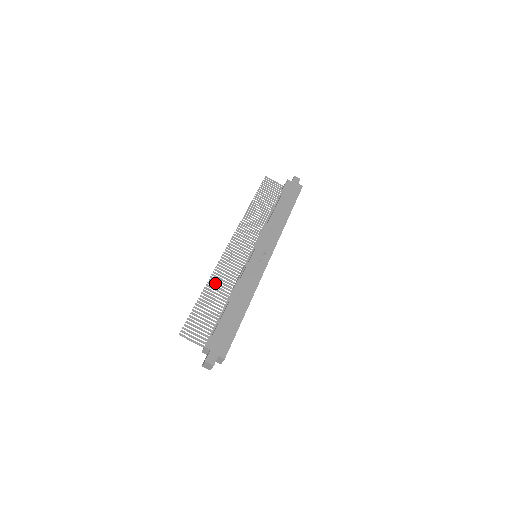
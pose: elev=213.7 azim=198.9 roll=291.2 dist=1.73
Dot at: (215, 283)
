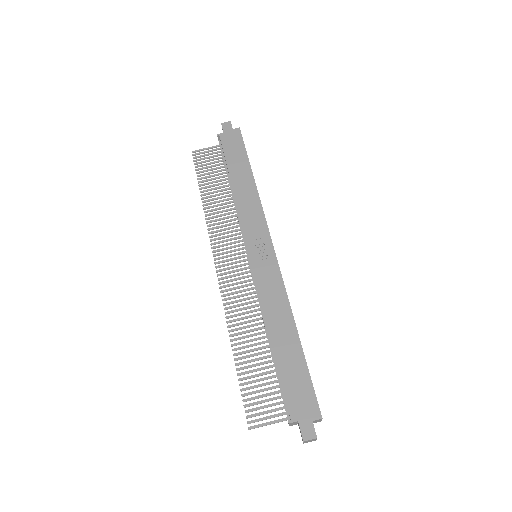
Dot at: occluded
